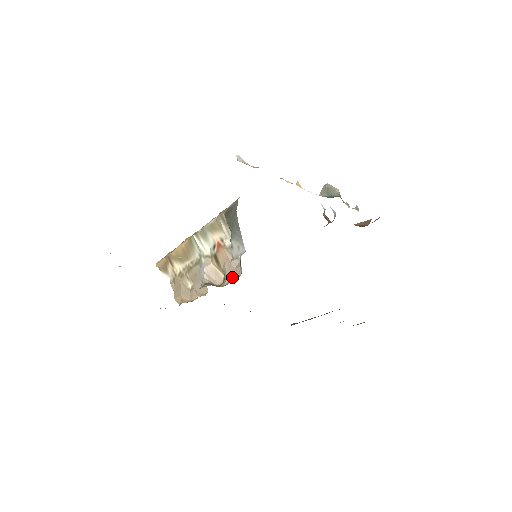
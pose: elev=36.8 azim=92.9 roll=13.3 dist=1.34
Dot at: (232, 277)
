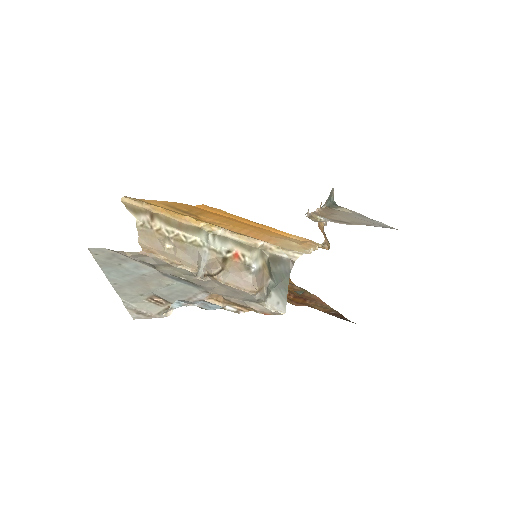
Dot at: (237, 283)
